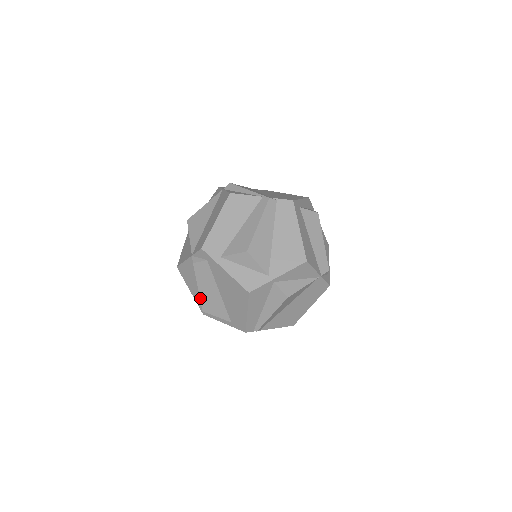
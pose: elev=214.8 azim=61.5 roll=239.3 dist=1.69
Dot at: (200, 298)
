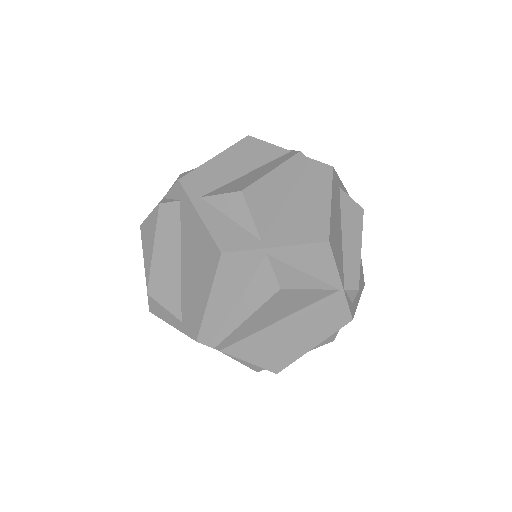
Dot at: (151, 268)
